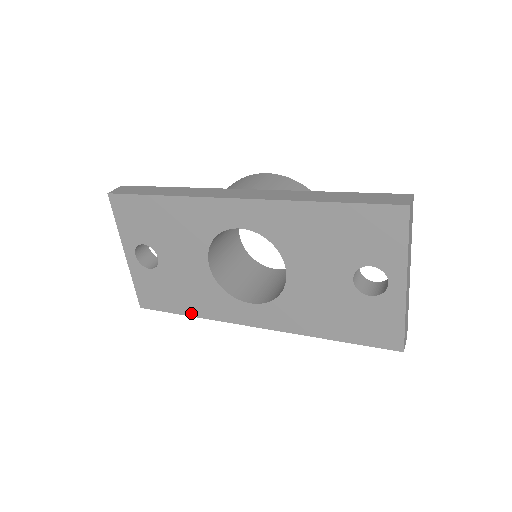
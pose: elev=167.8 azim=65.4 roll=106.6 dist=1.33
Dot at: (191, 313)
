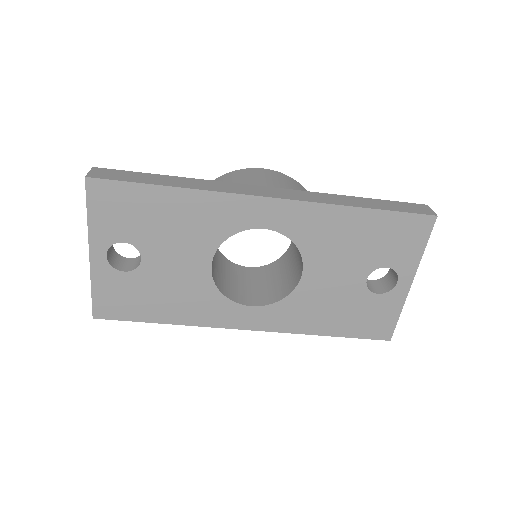
Dot at: (169, 320)
